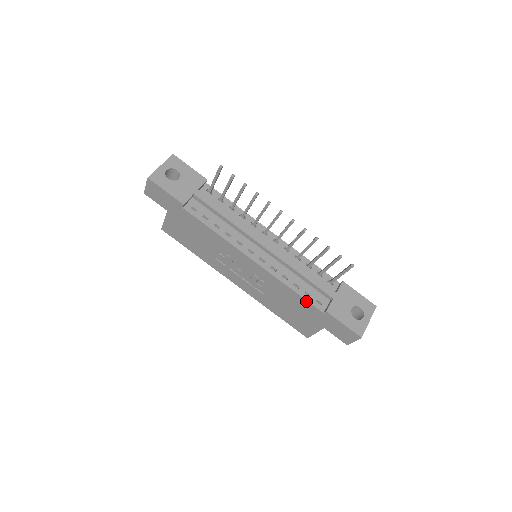
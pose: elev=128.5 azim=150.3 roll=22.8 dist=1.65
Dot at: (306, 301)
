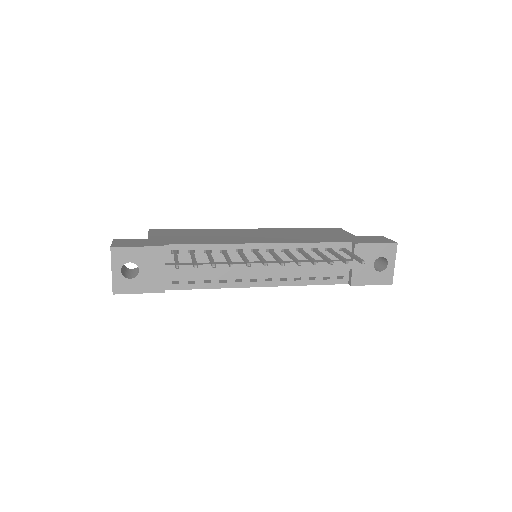
Dot at: (327, 284)
